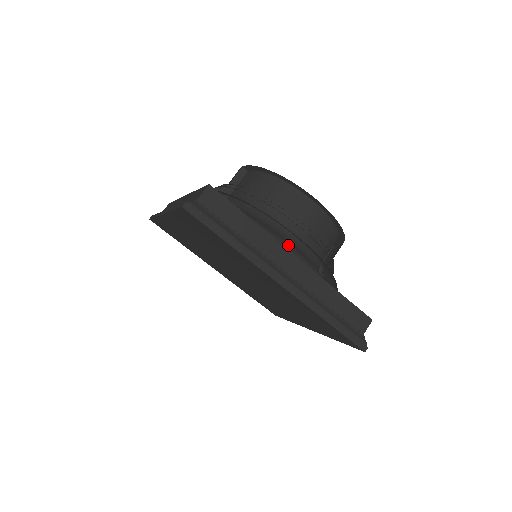
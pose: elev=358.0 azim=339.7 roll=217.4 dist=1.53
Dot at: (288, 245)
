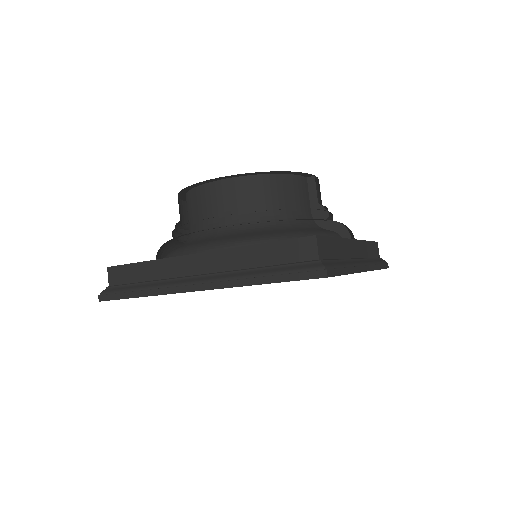
Dot at: (199, 246)
